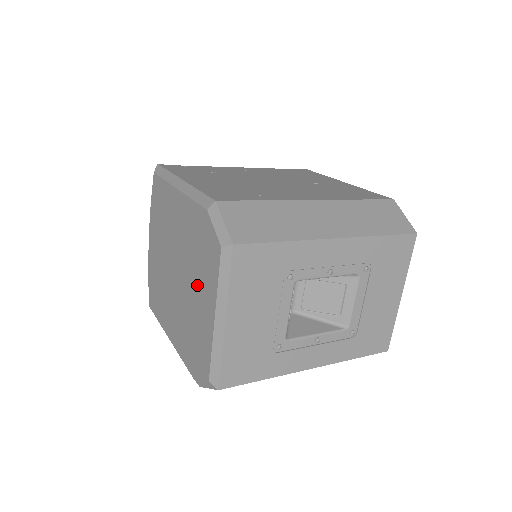
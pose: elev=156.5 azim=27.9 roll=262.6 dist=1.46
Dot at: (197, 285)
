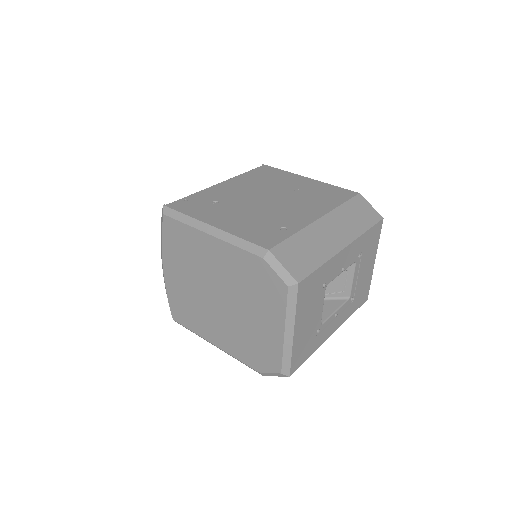
Dot at: (255, 309)
